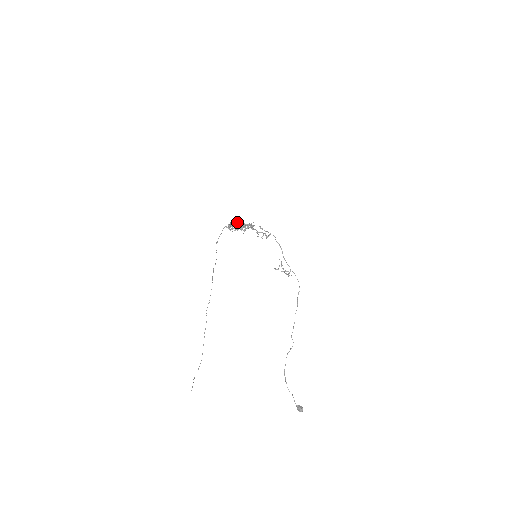
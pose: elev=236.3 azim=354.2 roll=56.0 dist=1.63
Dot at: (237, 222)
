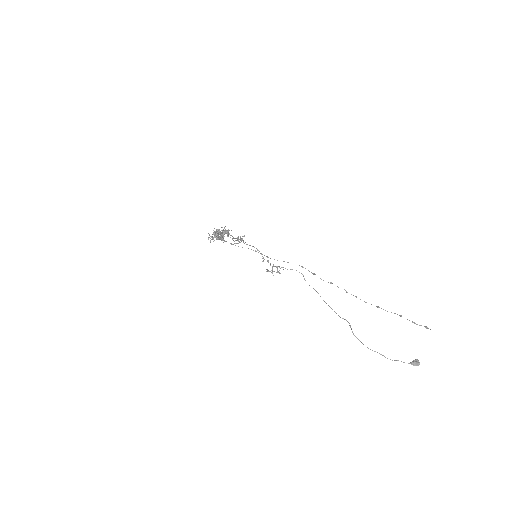
Dot at: occluded
